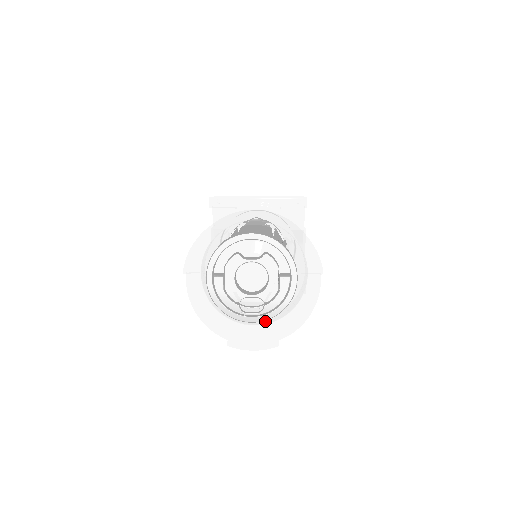
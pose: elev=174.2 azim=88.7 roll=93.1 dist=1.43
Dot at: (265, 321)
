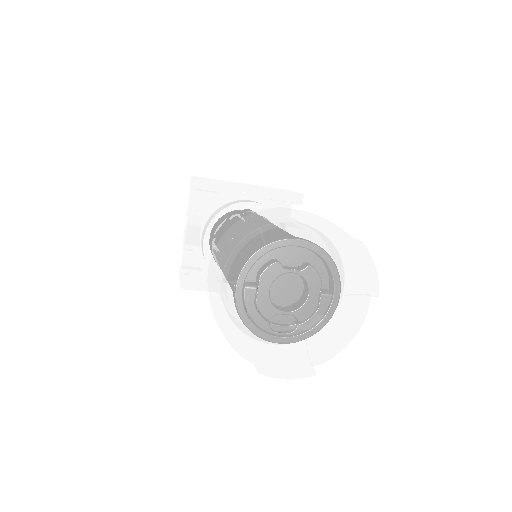
Dot at: (306, 346)
